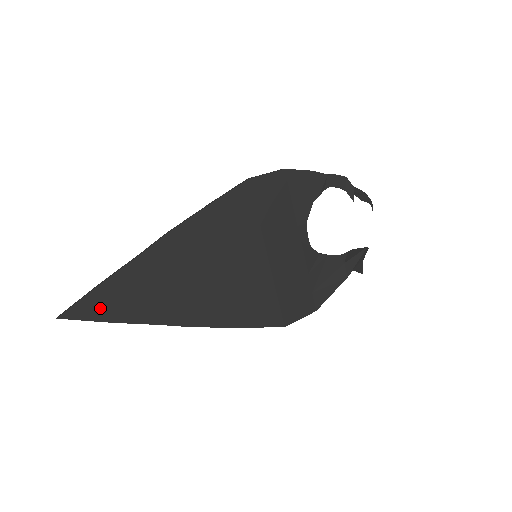
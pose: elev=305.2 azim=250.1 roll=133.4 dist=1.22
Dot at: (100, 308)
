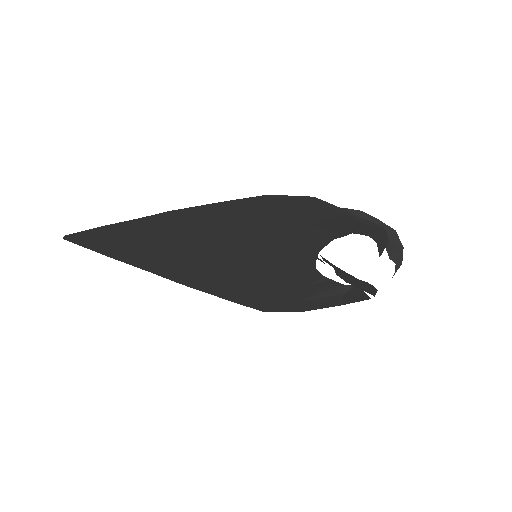
Dot at: (100, 245)
